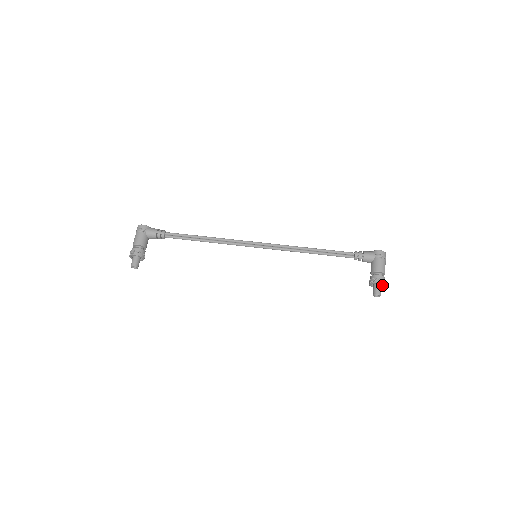
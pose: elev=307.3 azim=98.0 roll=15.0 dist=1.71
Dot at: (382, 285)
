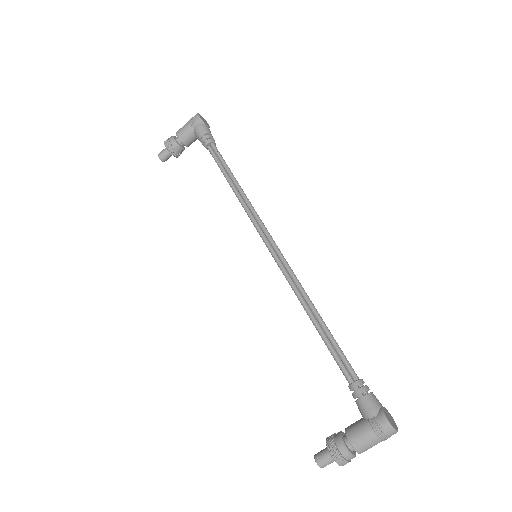
Dot at: occluded
